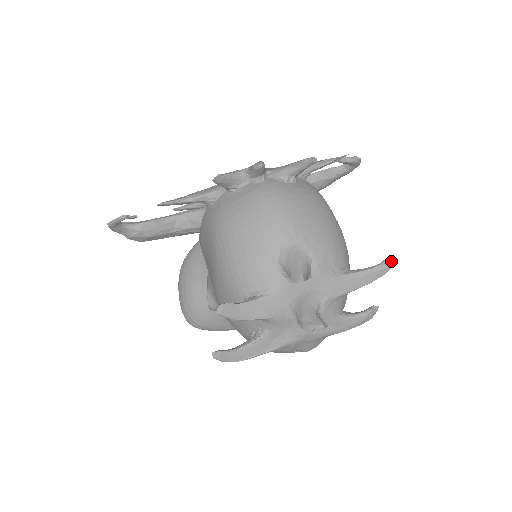
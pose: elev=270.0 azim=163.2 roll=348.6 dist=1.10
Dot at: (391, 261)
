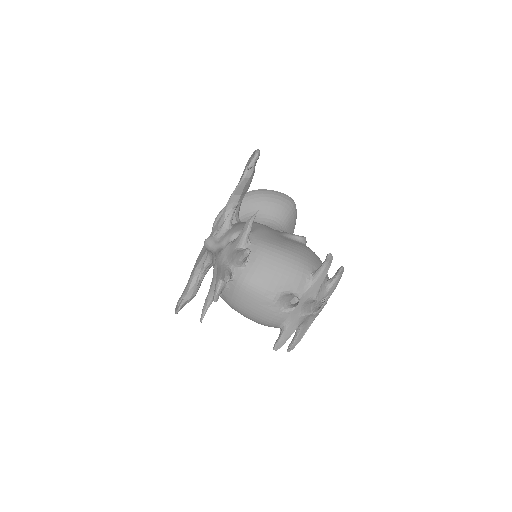
Dot at: (330, 257)
